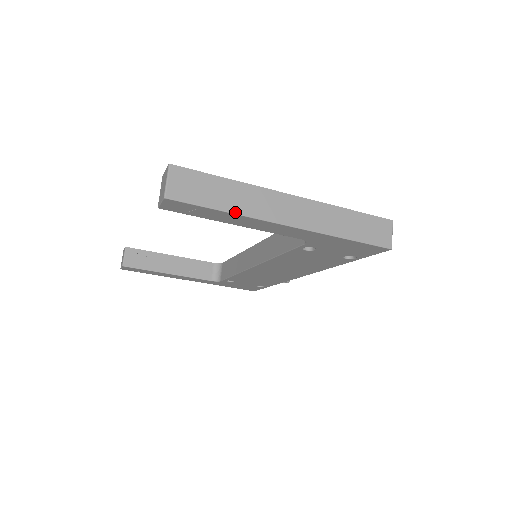
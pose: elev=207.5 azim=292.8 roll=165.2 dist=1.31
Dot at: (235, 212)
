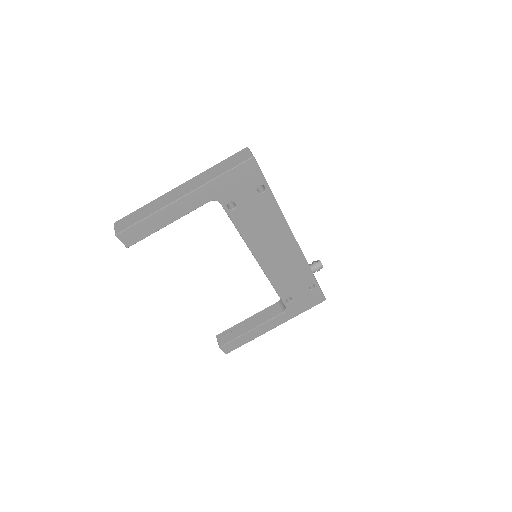
Dot at: (152, 214)
